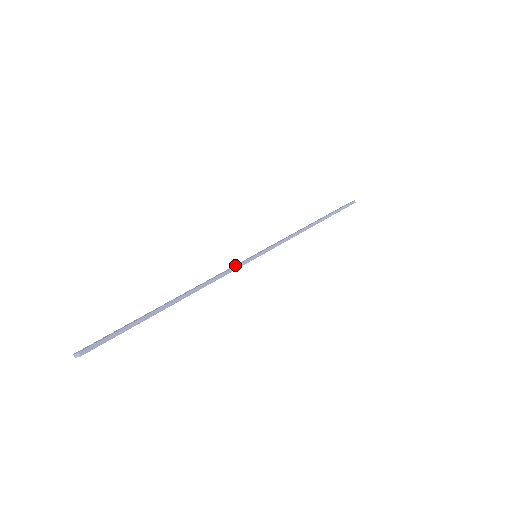
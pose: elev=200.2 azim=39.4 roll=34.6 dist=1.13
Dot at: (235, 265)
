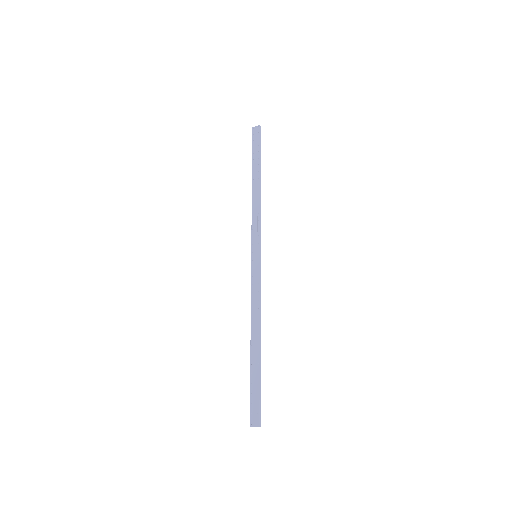
Dot at: (253, 277)
